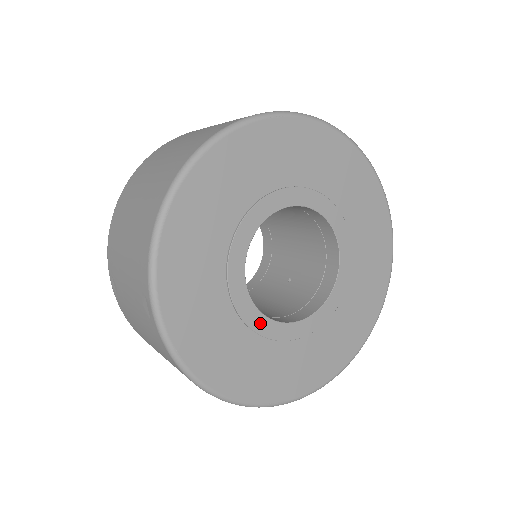
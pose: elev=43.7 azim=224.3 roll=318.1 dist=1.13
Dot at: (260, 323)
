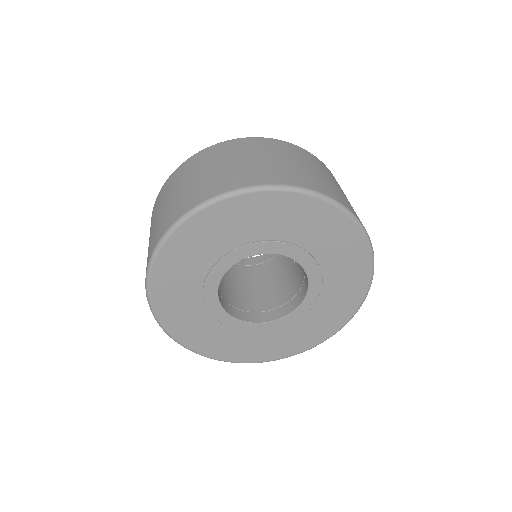
Dot at: (247, 327)
